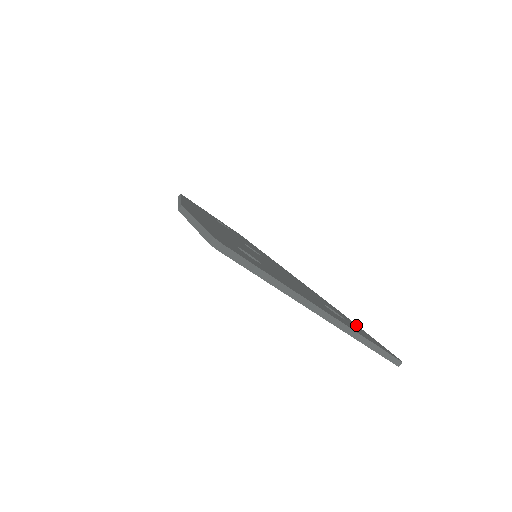
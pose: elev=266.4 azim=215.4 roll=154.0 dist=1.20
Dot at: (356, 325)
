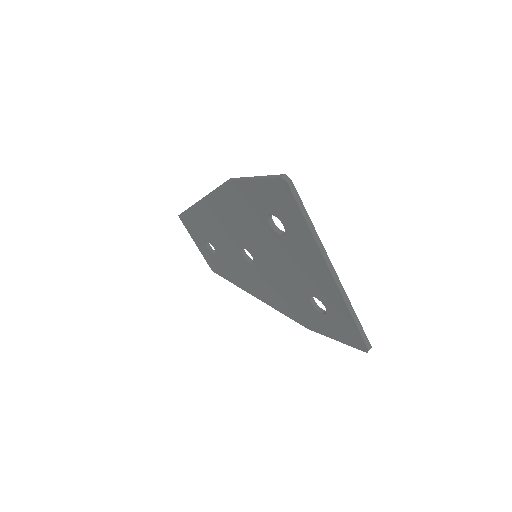
Dot at: occluded
